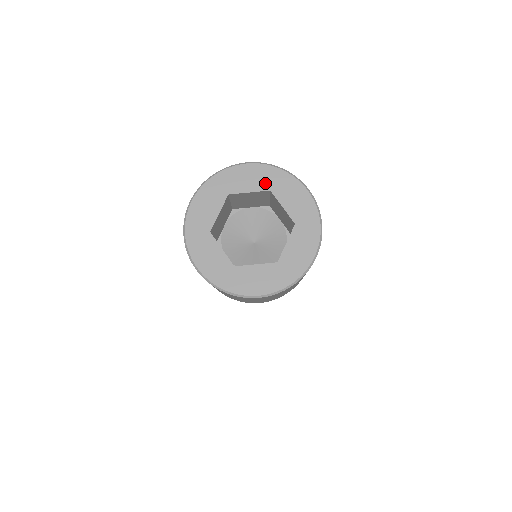
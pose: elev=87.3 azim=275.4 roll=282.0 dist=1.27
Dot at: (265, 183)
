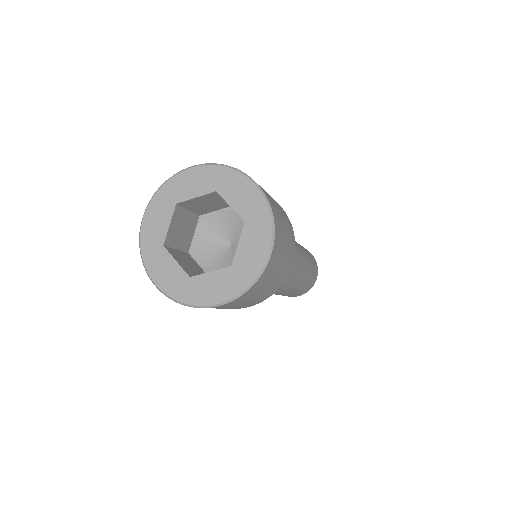
Dot at: (210, 184)
